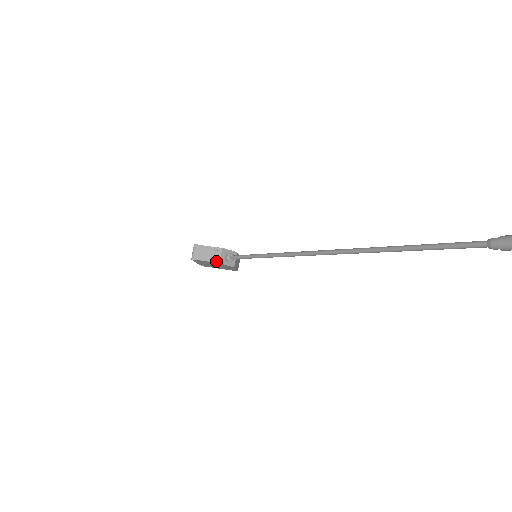
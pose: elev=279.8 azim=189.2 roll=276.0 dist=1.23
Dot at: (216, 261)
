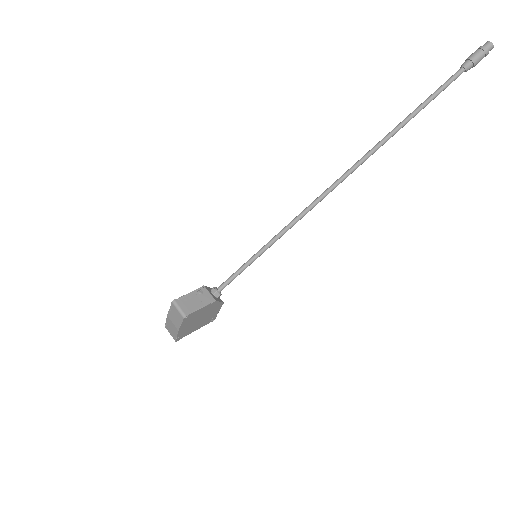
Dot at: (210, 301)
